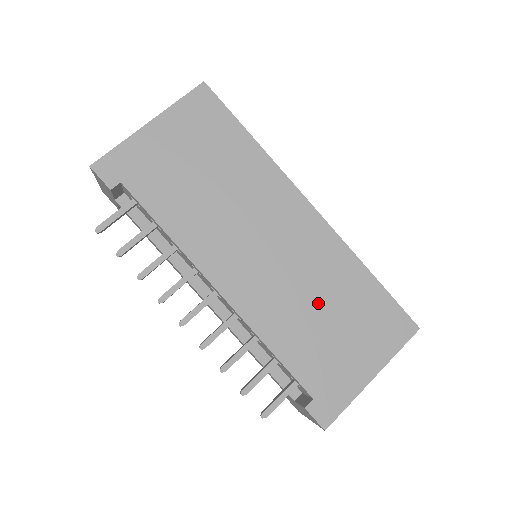
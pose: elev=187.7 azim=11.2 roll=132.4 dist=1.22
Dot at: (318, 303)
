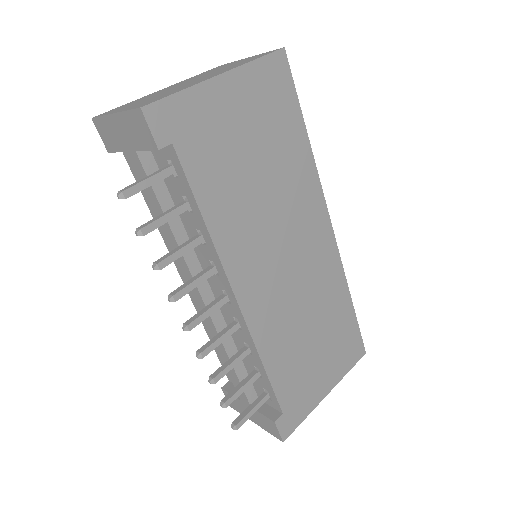
Dot at: (310, 323)
